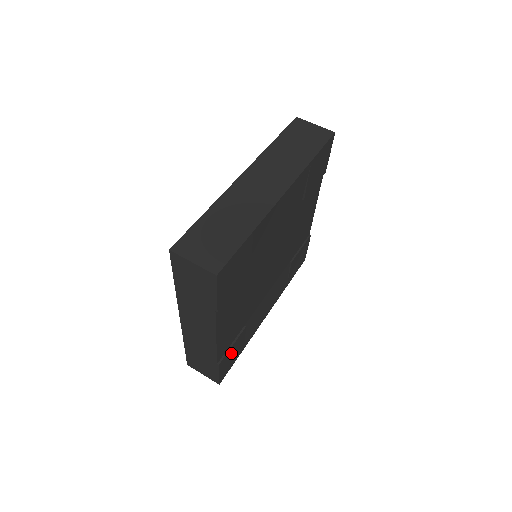
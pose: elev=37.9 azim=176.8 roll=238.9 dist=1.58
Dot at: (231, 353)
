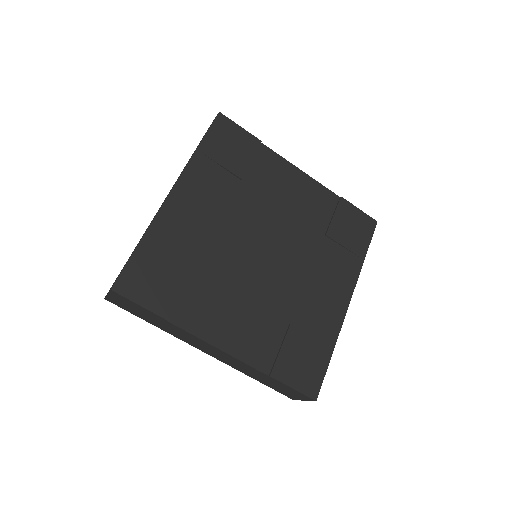
Dot at: (293, 359)
